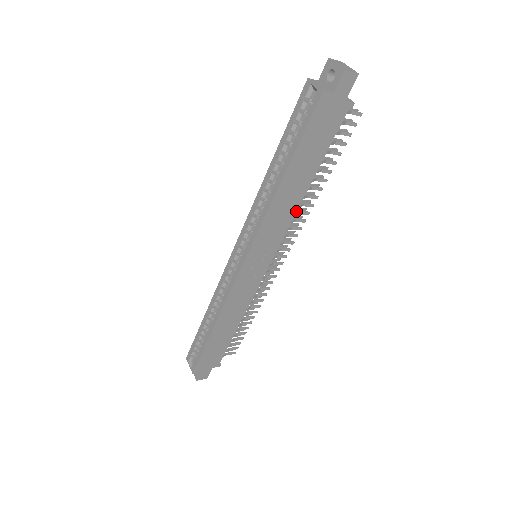
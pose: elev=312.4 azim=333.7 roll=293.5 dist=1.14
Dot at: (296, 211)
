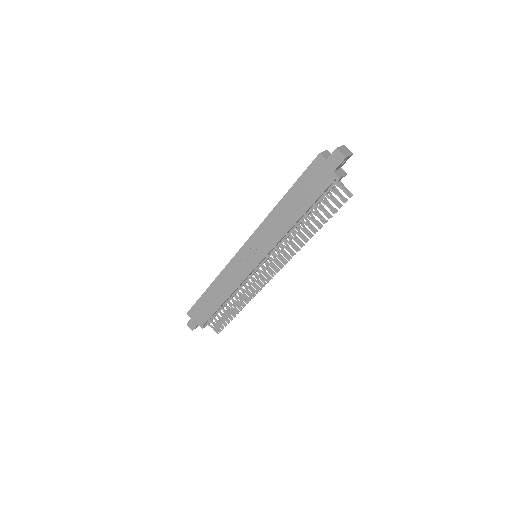
Dot at: (284, 235)
